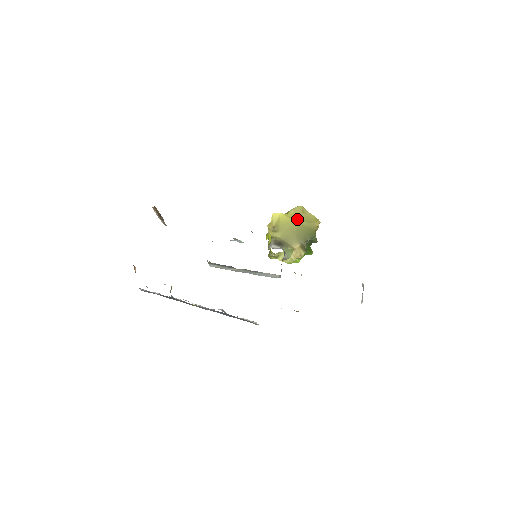
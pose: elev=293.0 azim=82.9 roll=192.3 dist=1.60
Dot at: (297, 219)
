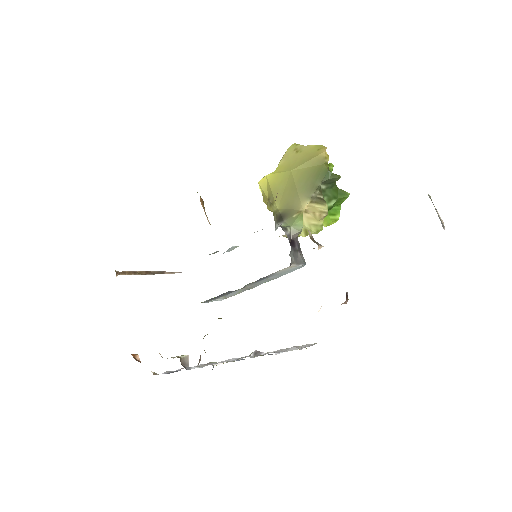
Dot at: (290, 167)
